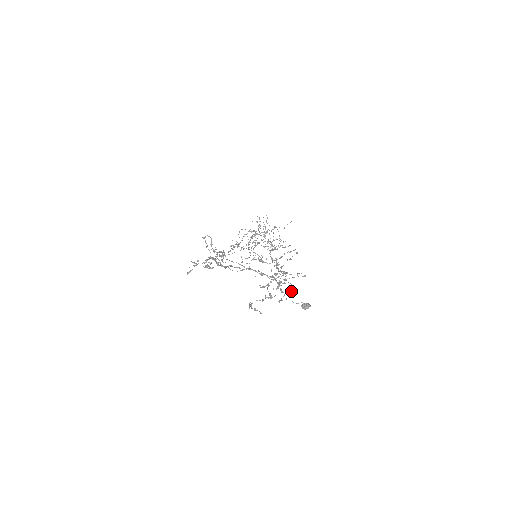
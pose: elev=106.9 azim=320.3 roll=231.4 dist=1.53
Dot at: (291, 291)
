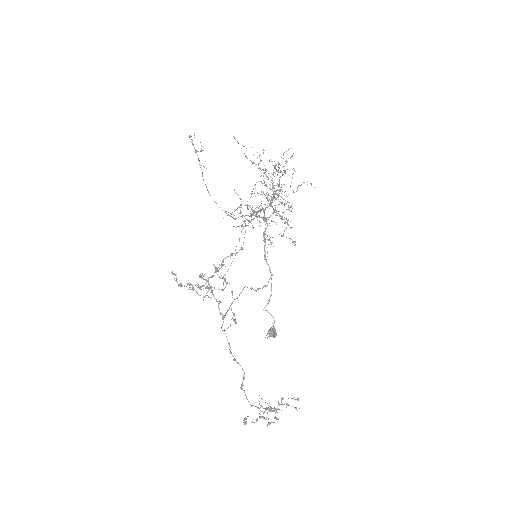
Dot at: occluded
